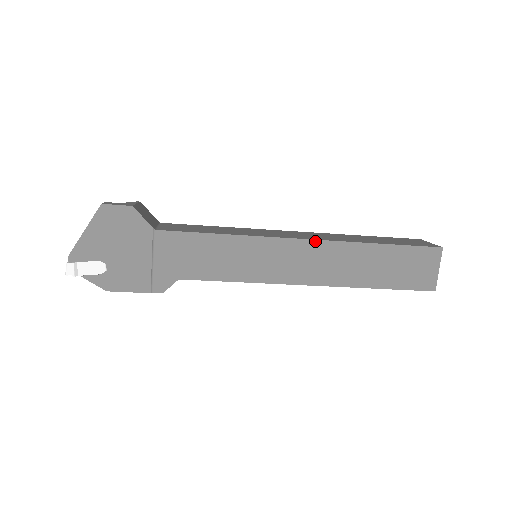
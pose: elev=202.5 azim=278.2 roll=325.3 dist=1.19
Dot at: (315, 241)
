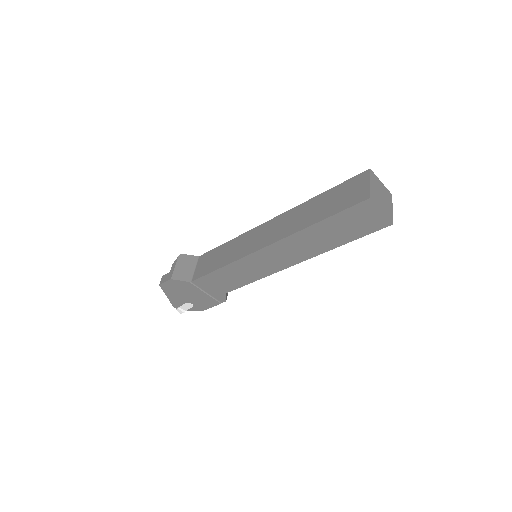
Dot at: (273, 244)
